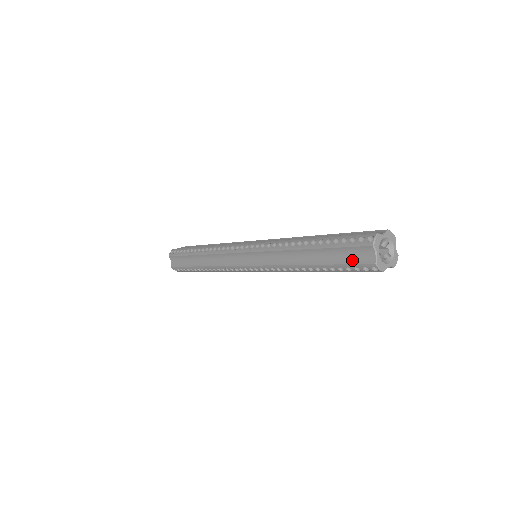
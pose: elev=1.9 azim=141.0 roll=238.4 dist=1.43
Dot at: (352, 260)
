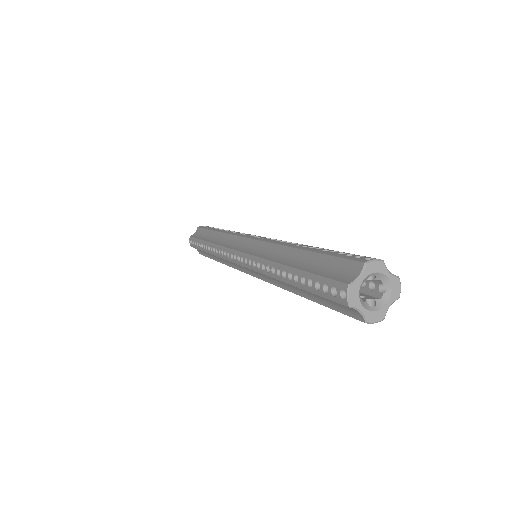
Dot at: (339, 308)
